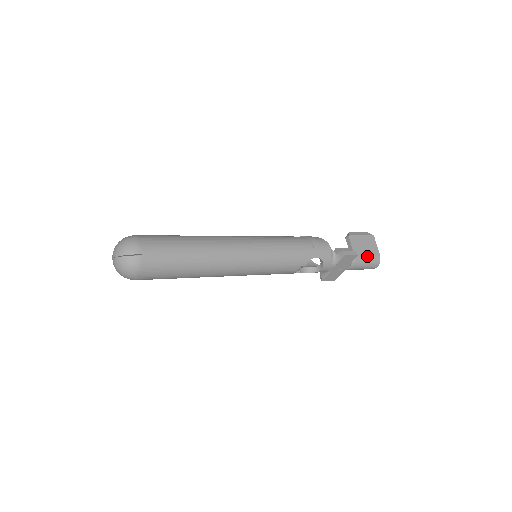
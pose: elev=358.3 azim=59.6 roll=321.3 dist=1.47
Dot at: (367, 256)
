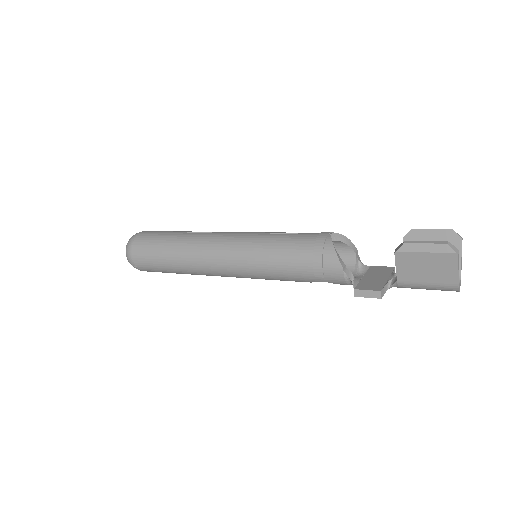
Dot at: (426, 284)
